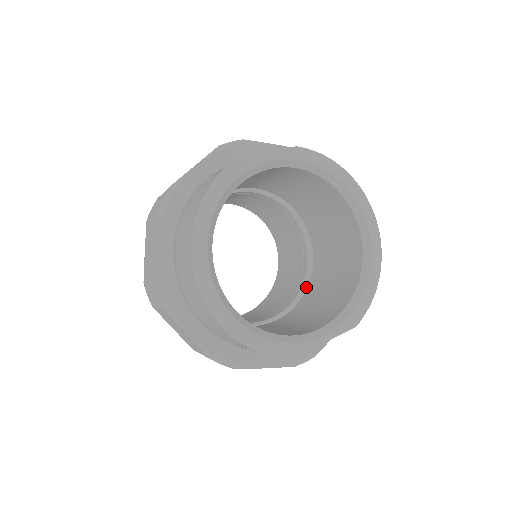
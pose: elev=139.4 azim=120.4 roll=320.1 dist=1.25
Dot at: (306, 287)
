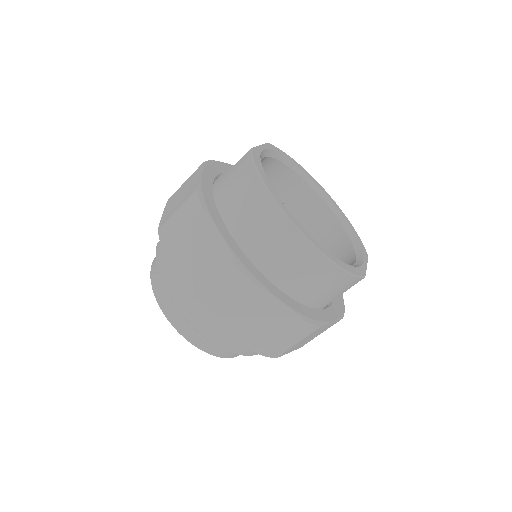
Dot at: occluded
